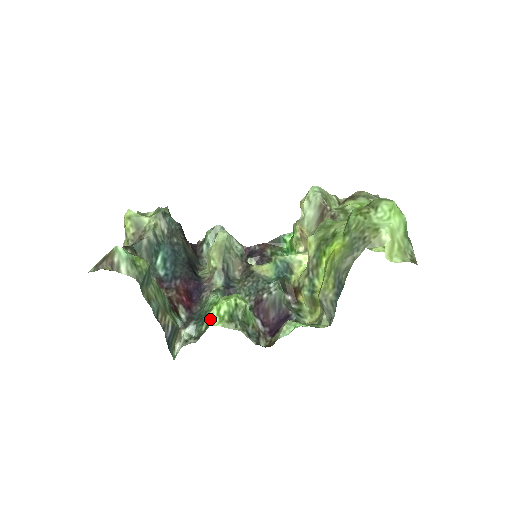
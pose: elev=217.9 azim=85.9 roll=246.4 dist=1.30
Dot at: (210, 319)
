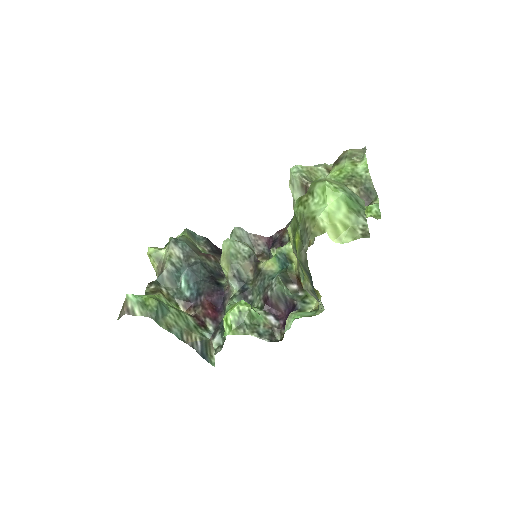
Dot at: (224, 329)
